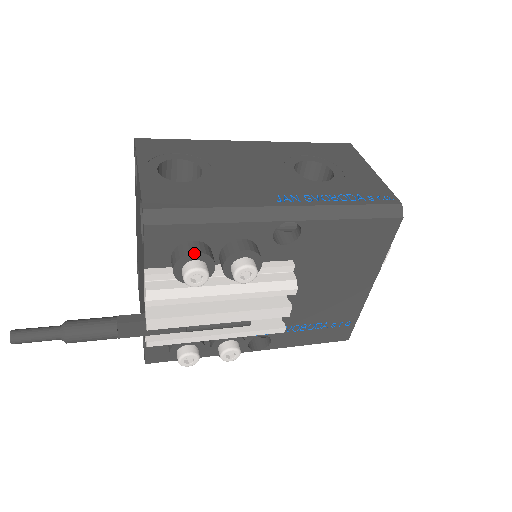
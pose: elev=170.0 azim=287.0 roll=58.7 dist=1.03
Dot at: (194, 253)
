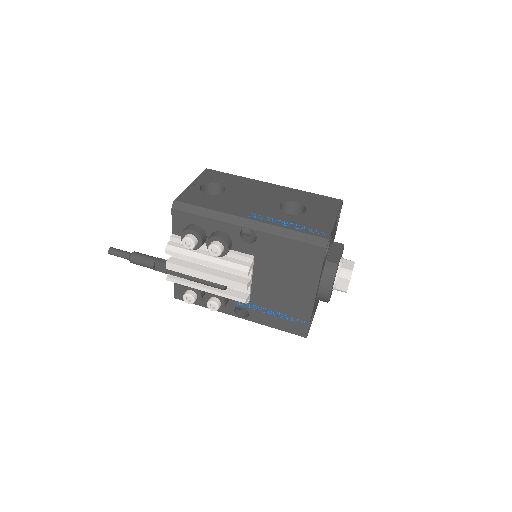
Dot at: (191, 230)
